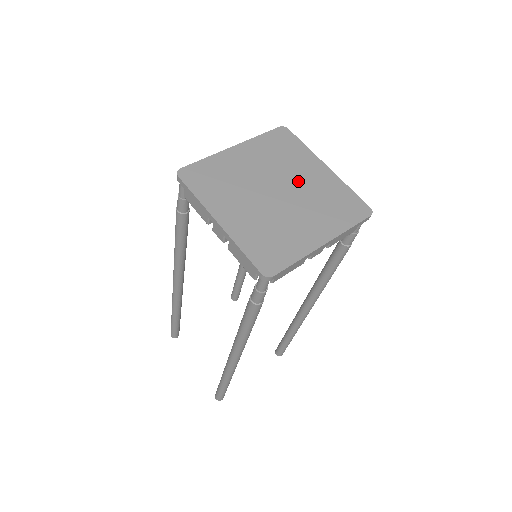
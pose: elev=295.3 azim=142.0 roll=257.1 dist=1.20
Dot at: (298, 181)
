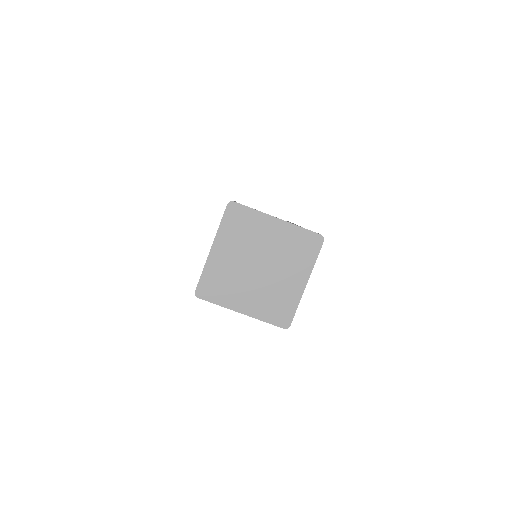
Dot at: (267, 247)
